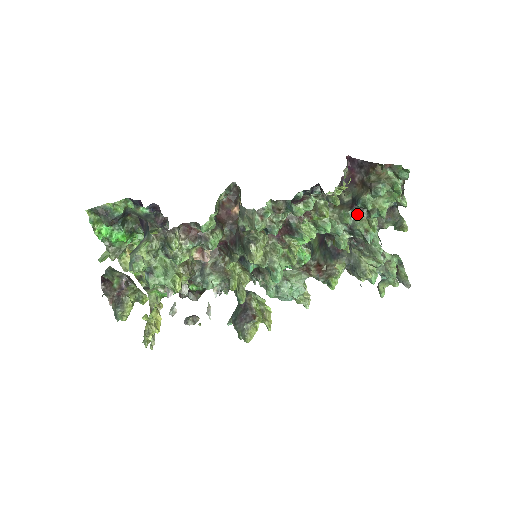
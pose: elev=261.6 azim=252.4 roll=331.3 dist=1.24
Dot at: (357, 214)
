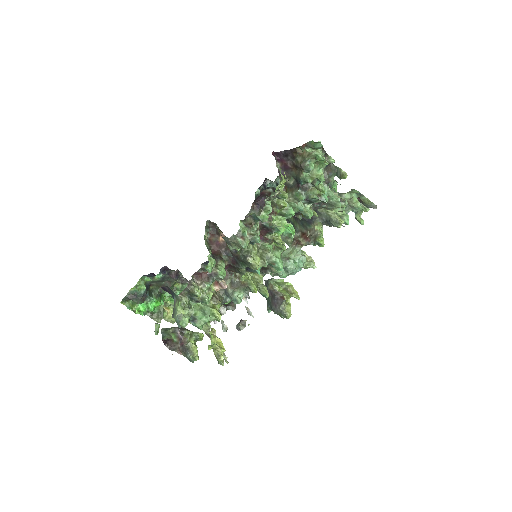
Dot at: (305, 189)
